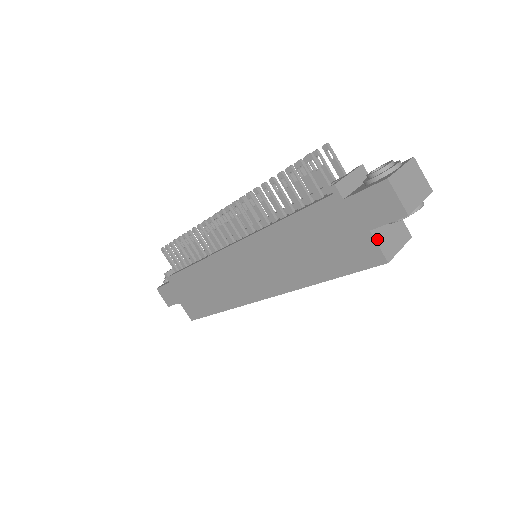
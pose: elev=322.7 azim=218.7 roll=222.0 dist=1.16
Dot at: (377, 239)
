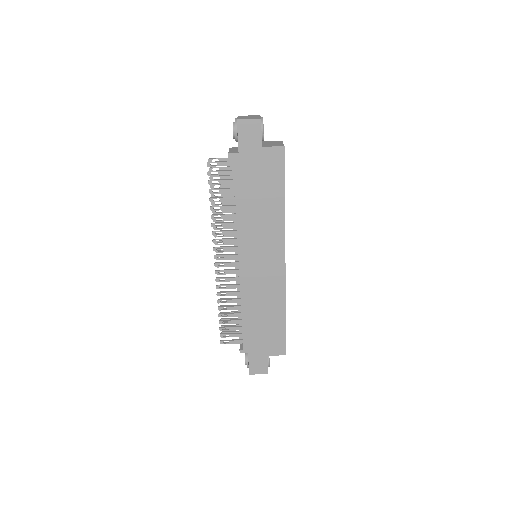
Dot at: (269, 146)
